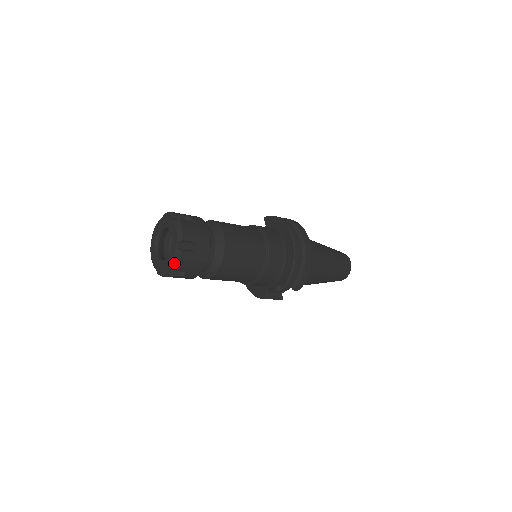
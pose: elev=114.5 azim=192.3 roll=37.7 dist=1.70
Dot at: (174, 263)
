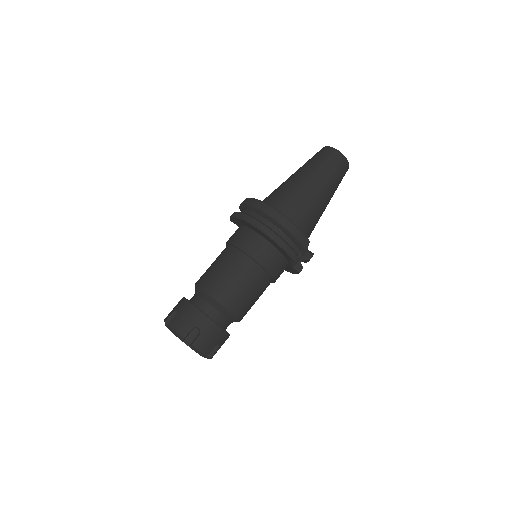
Dot at: (200, 353)
